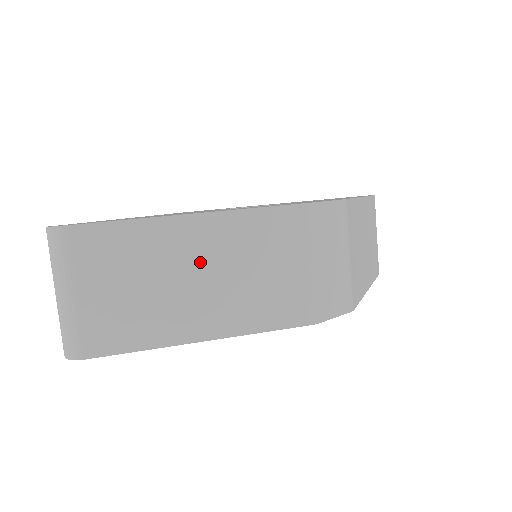
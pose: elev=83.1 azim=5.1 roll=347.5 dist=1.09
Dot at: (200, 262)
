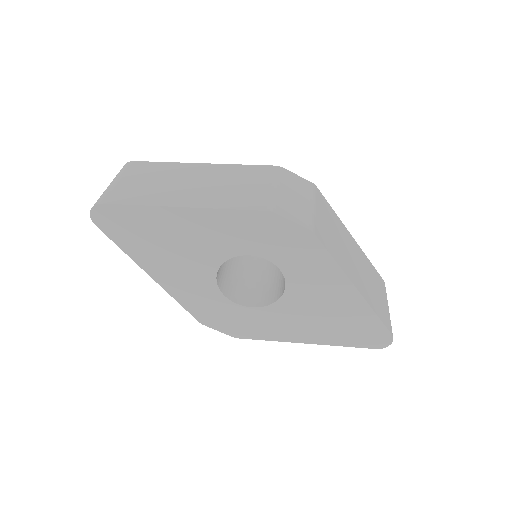
Dot at: (199, 178)
